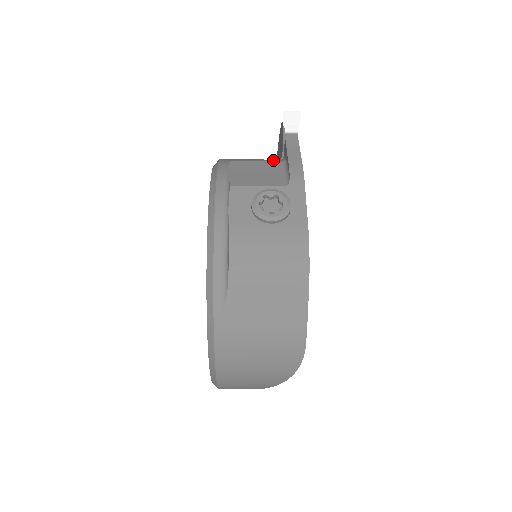
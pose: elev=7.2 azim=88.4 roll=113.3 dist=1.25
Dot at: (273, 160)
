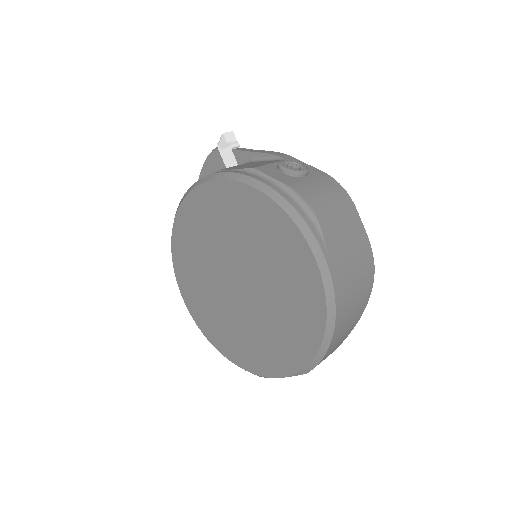
Dot at: occluded
